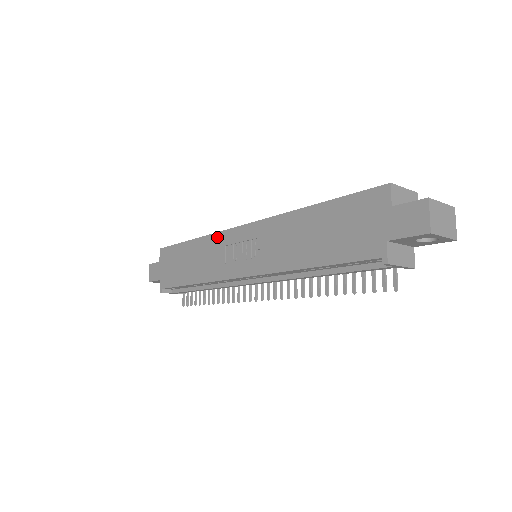
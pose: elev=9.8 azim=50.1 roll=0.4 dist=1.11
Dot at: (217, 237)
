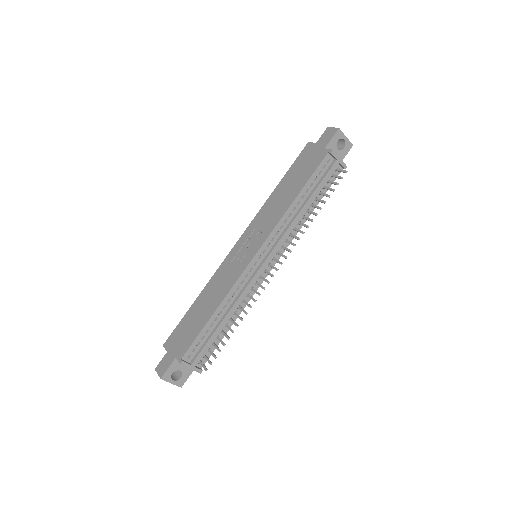
Dot at: (220, 269)
